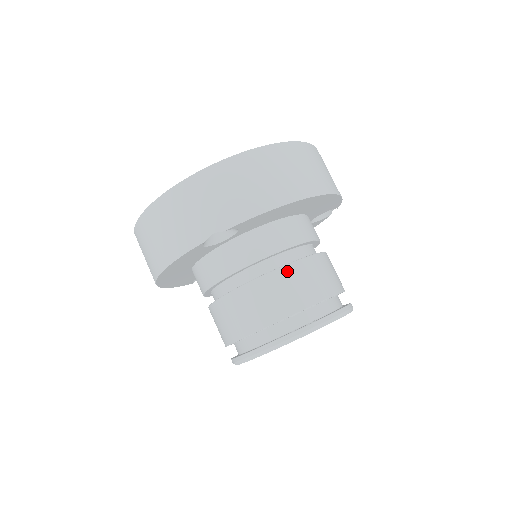
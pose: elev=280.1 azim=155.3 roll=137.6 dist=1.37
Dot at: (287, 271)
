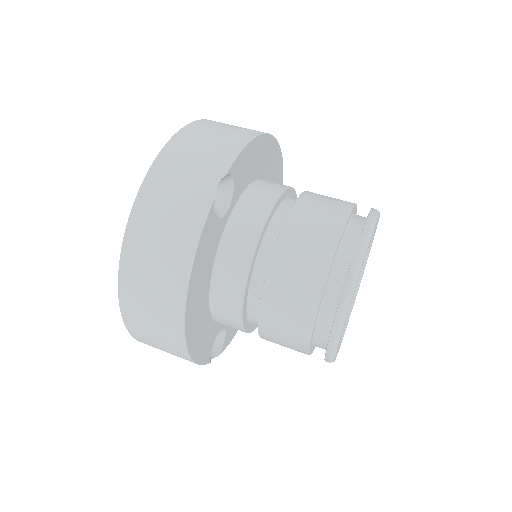
Dot at: (304, 201)
